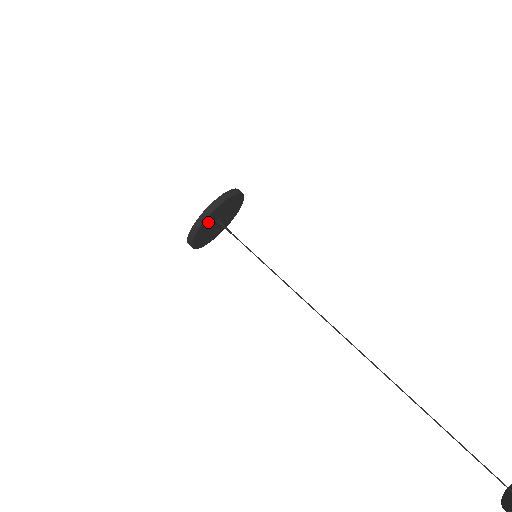
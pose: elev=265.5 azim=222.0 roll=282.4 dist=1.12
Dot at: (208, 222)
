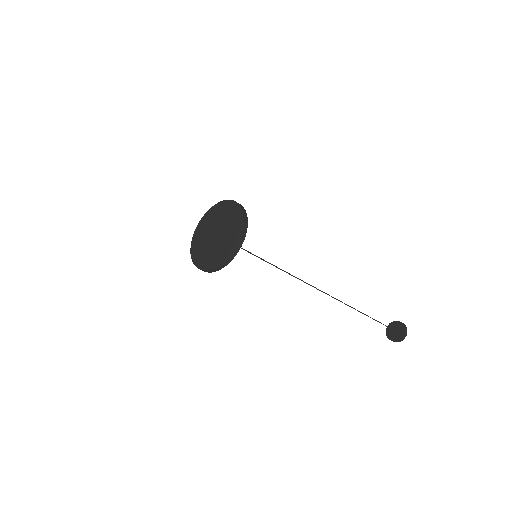
Dot at: occluded
